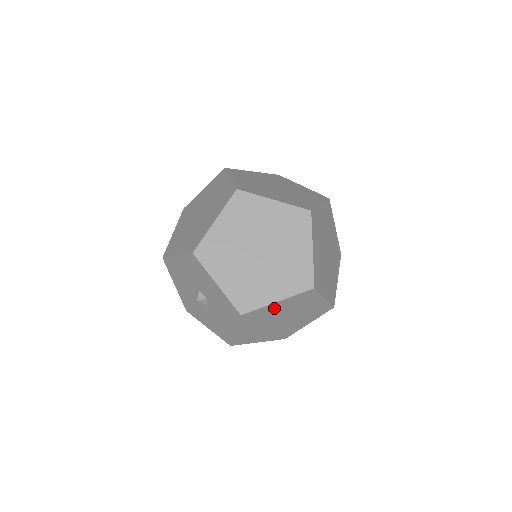
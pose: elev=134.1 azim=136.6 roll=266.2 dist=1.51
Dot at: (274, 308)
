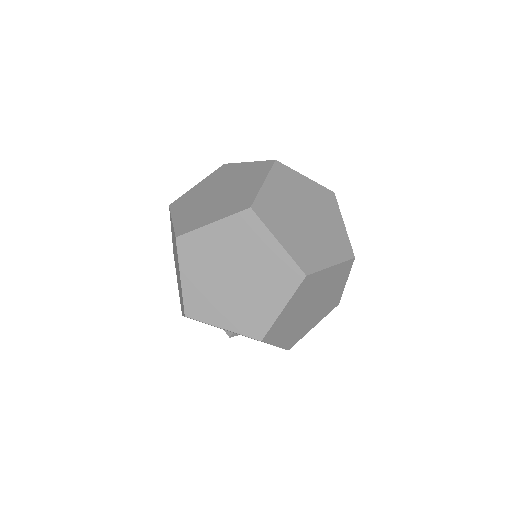
Dot at: occluded
